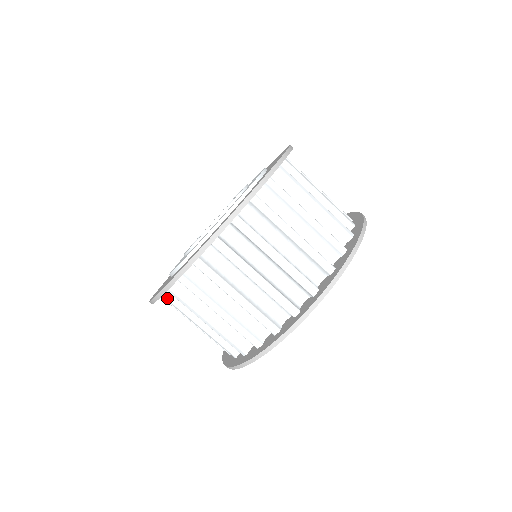
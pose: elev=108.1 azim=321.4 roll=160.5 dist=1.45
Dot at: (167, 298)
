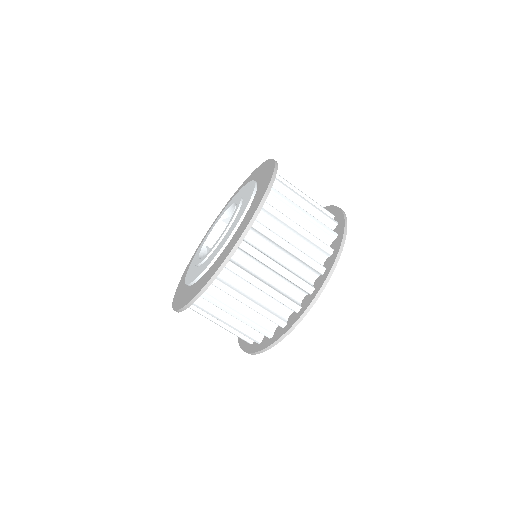
Dot at: occluded
